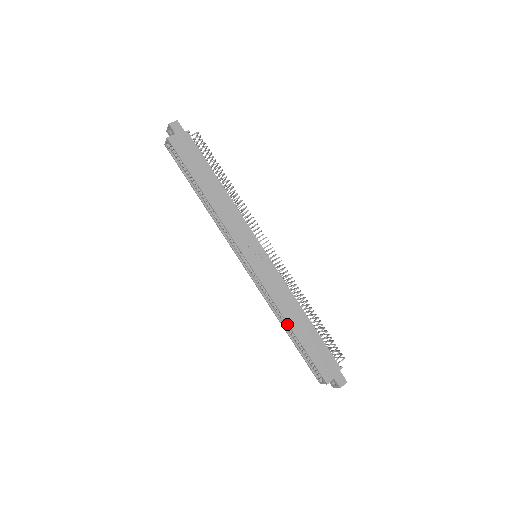
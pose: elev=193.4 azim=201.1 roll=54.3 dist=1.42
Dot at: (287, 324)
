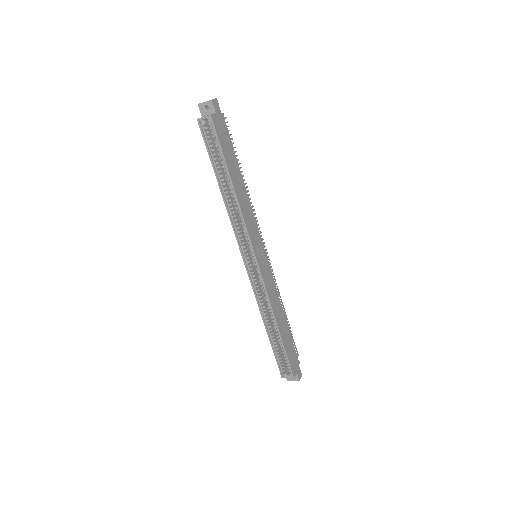
Dot at: (268, 323)
